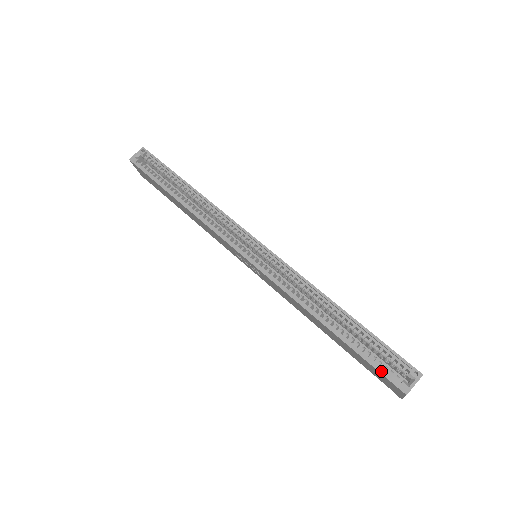
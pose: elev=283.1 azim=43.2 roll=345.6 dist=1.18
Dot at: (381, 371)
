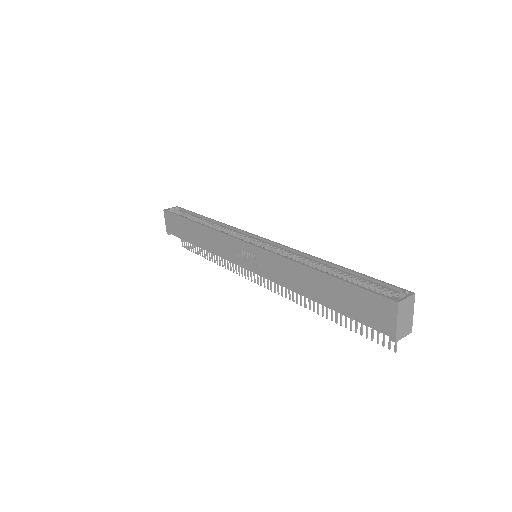
Dot at: (371, 290)
